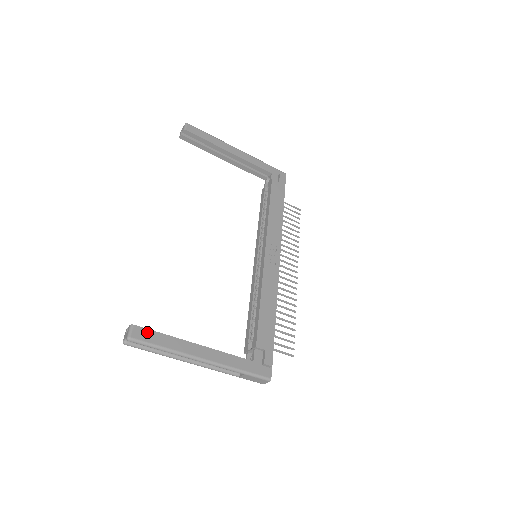
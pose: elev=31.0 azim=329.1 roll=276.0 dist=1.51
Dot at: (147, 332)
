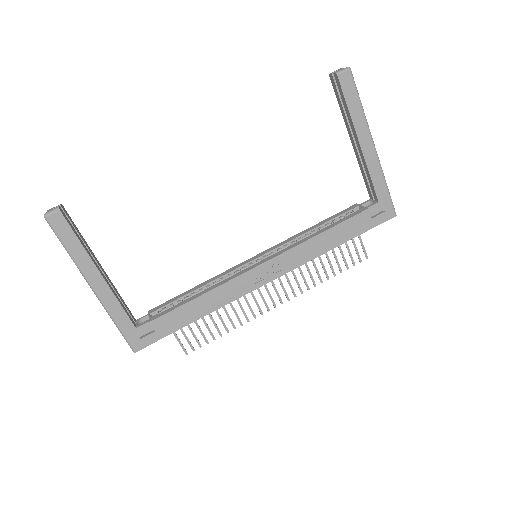
Dot at: (65, 226)
